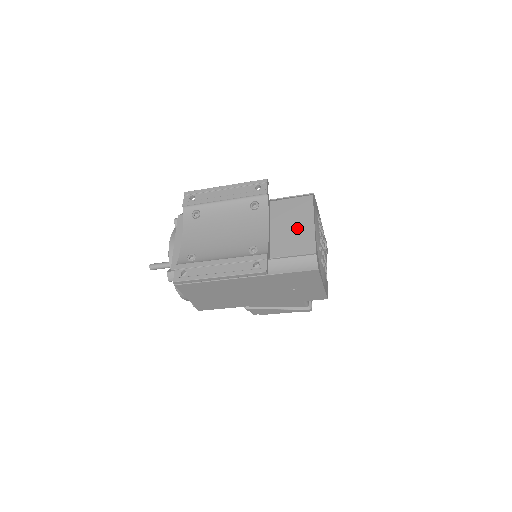
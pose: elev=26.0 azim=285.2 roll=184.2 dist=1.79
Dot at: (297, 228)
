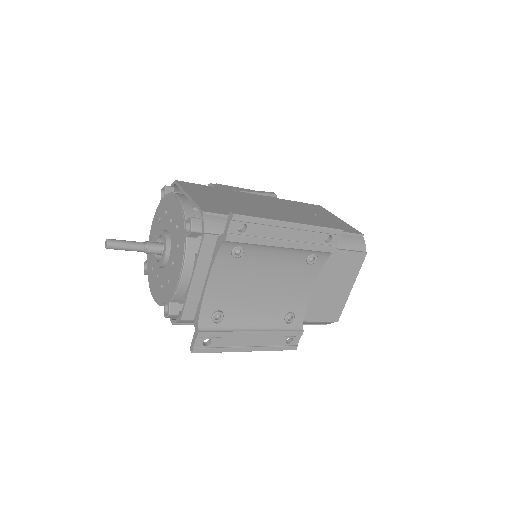
Dot at: (336, 291)
